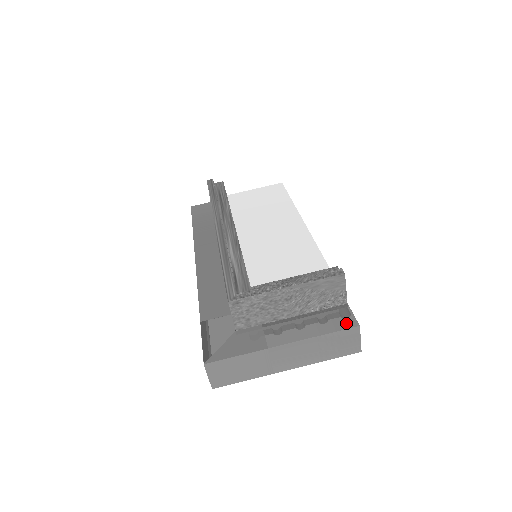
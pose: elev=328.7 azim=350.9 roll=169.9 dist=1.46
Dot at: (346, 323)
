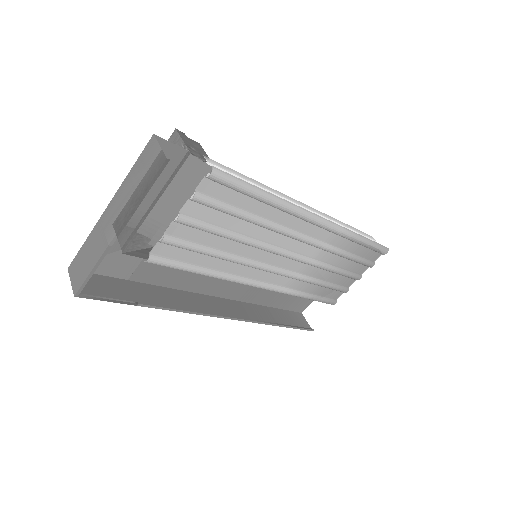
Dot at: occluded
